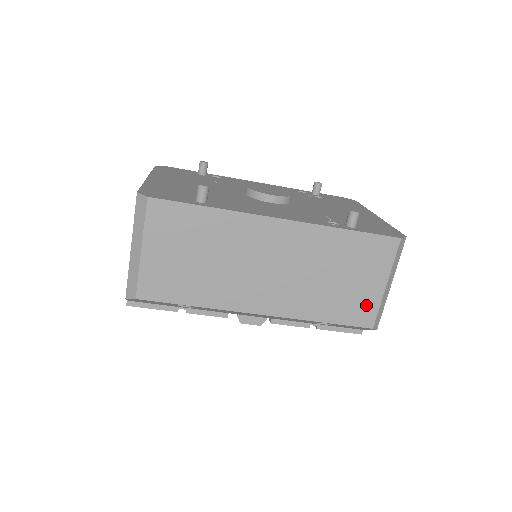
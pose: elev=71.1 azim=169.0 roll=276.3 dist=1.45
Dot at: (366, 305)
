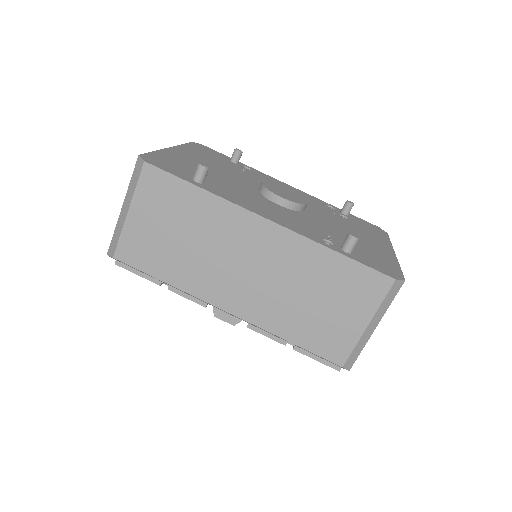
Dot at: (341, 339)
